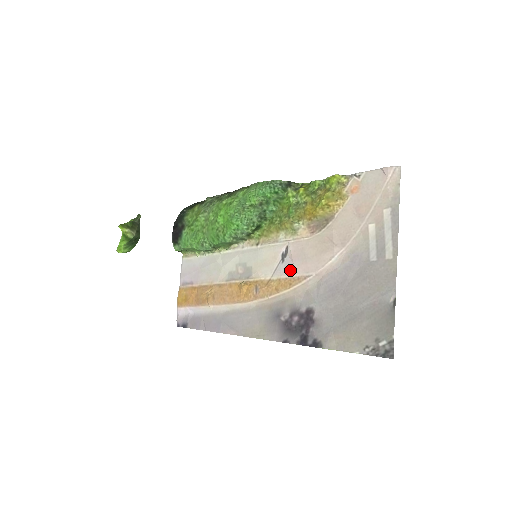
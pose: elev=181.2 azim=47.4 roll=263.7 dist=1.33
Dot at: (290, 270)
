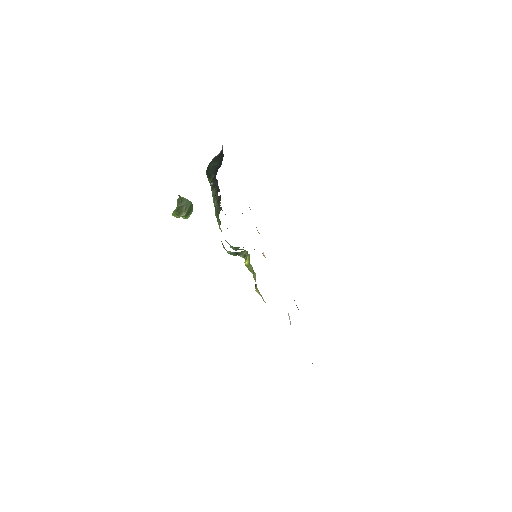
Dot at: occluded
